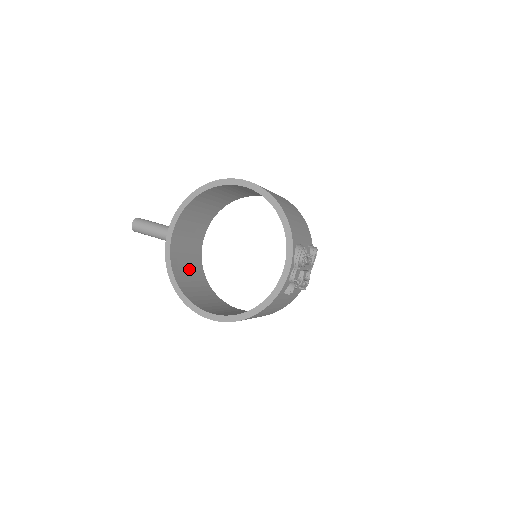
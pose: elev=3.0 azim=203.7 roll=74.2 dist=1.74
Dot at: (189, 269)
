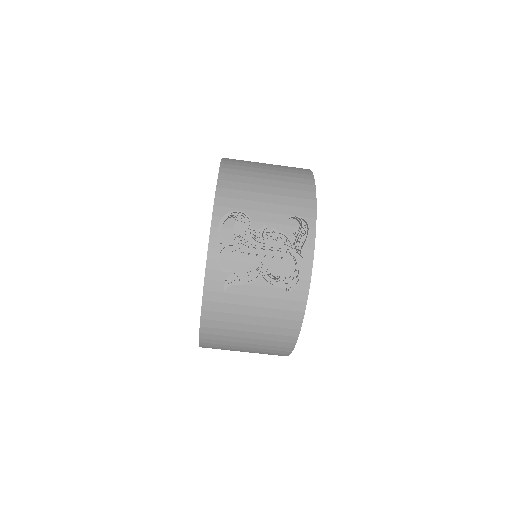
Dot at: occluded
